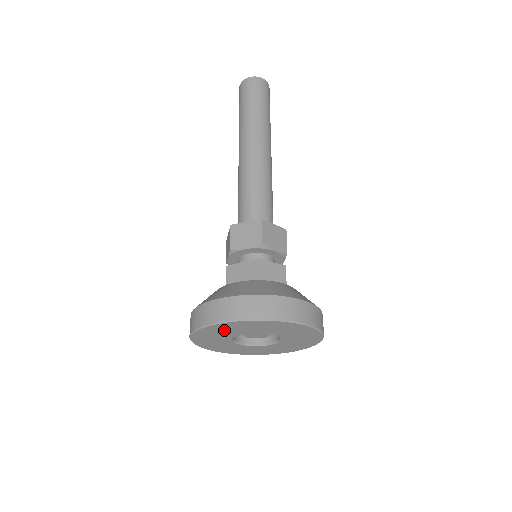
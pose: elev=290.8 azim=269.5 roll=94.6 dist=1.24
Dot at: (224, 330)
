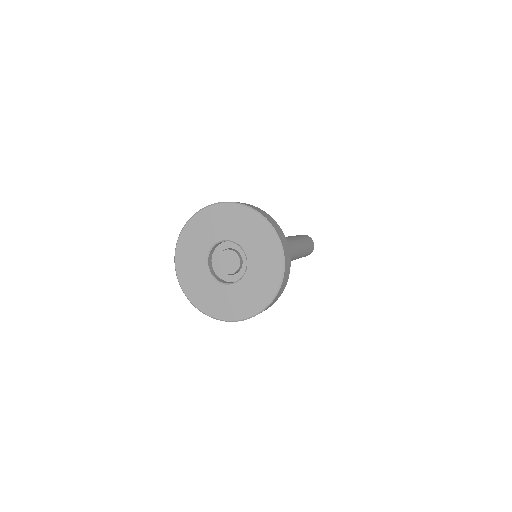
Dot at: (205, 227)
